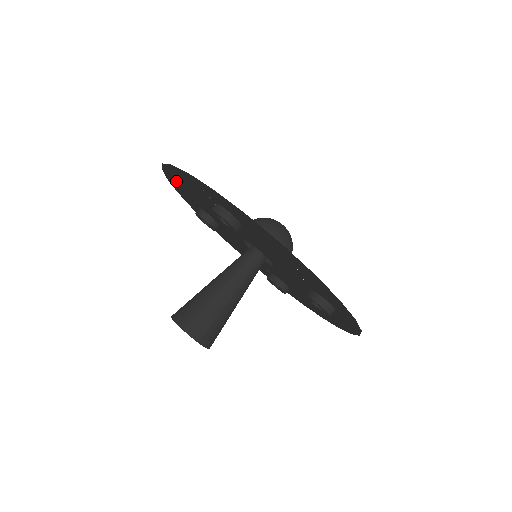
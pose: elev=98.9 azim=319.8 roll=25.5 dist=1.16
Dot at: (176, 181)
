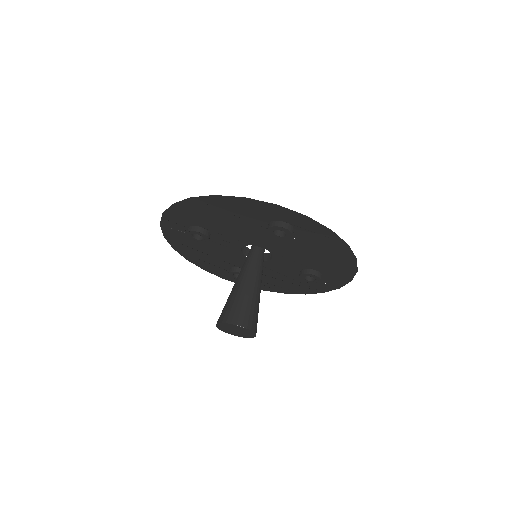
Dot at: (195, 259)
